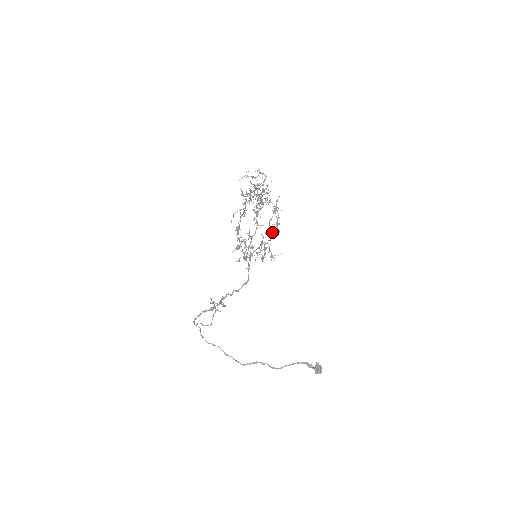
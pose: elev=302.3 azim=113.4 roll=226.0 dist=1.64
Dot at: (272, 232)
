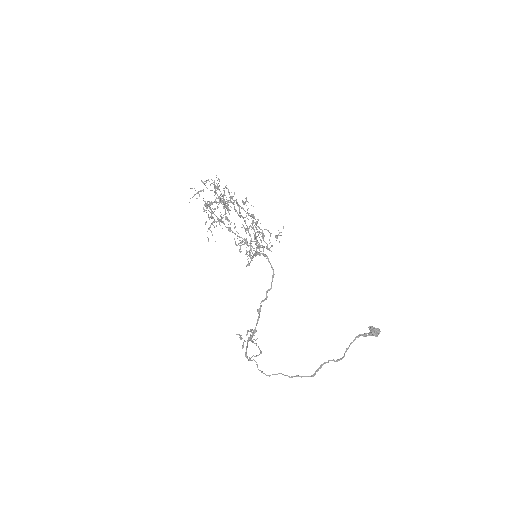
Dot at: (257, 222)
